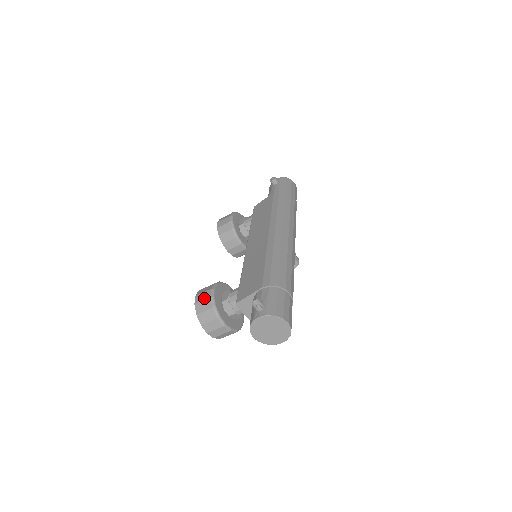
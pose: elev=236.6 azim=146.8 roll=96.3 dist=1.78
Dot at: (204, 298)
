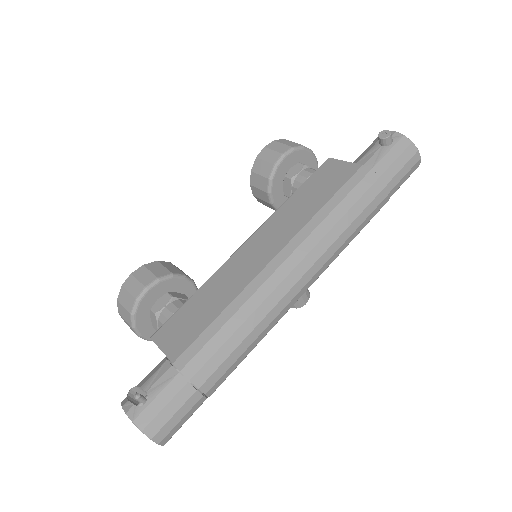
Dot at: (131, 291)
